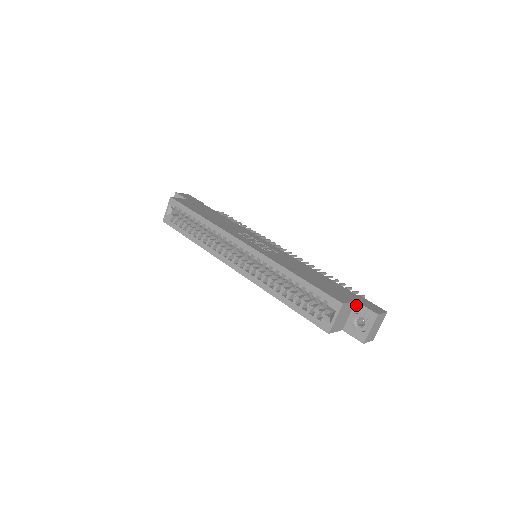
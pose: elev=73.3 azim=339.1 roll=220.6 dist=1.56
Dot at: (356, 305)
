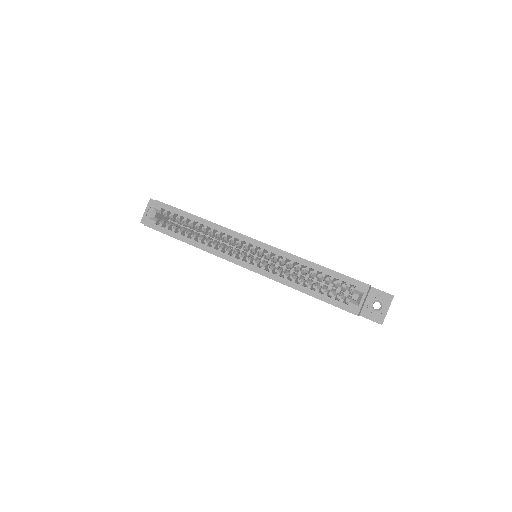
Dot at: (372, 290)
